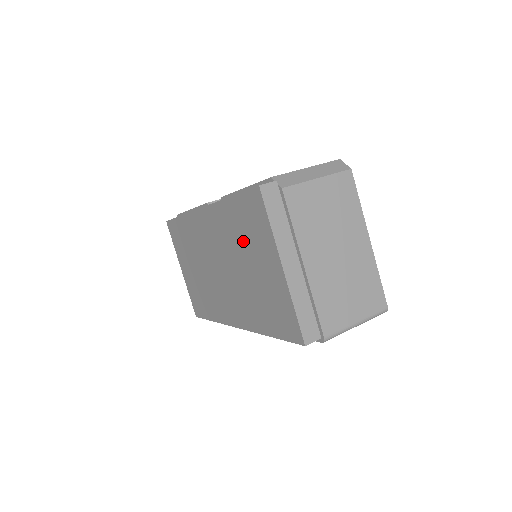
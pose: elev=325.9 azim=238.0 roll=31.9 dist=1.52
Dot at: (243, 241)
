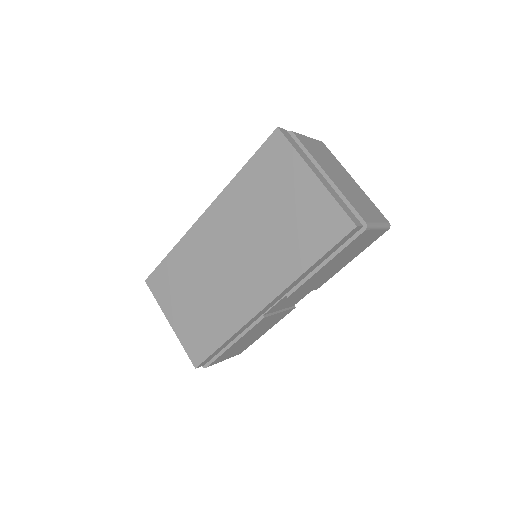
Dot at: (264, 194)
